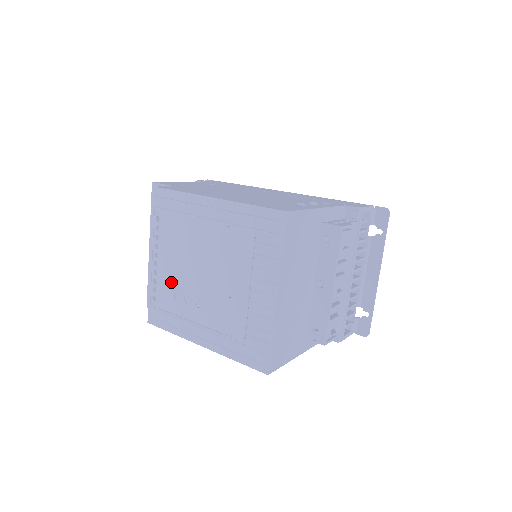
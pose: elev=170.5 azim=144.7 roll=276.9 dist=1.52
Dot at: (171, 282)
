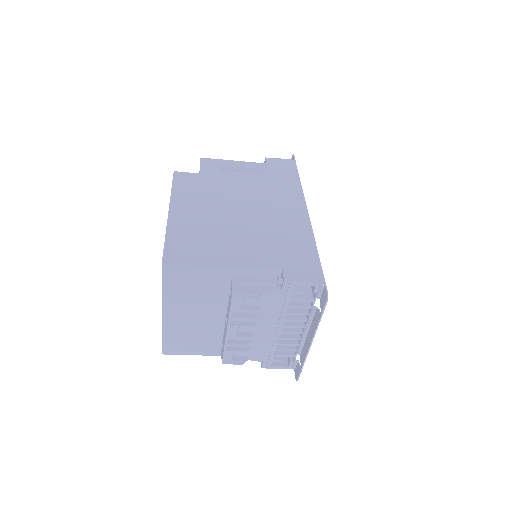
Dot at: occluded
